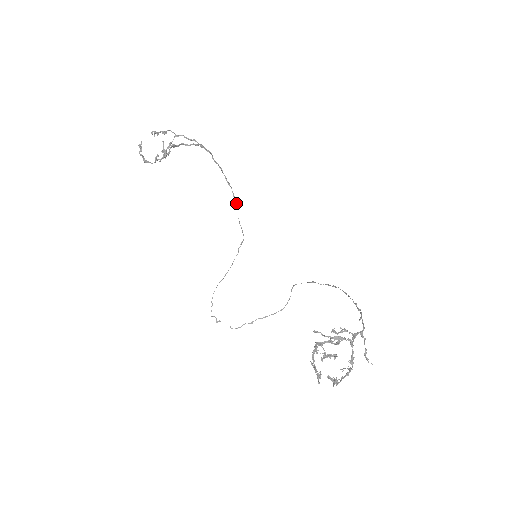
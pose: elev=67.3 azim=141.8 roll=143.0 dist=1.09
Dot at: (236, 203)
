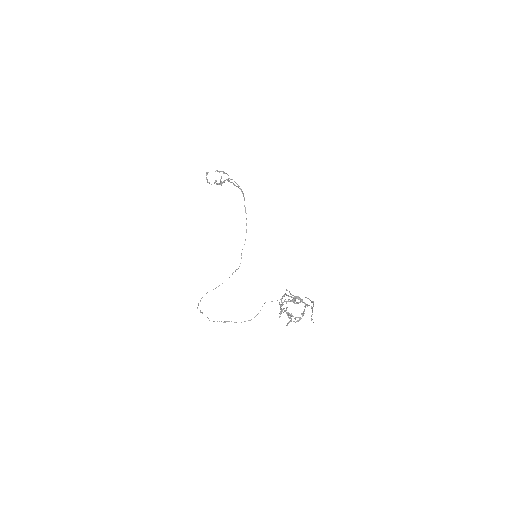
Dot at: (245, 239)
